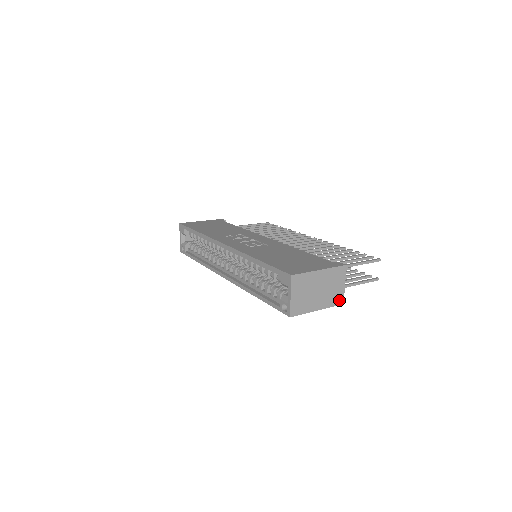
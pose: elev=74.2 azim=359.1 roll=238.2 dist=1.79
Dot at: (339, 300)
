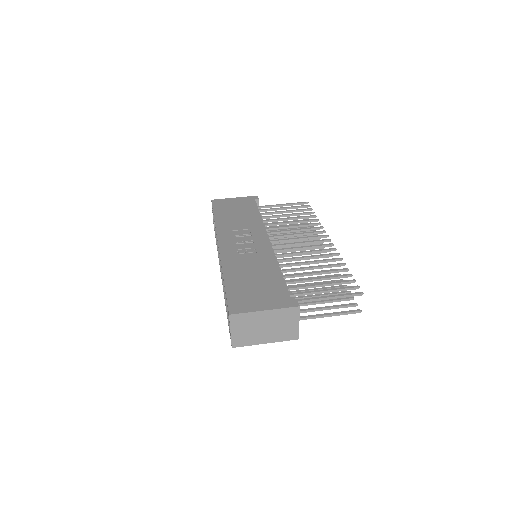
Dot at: (293, 336)
